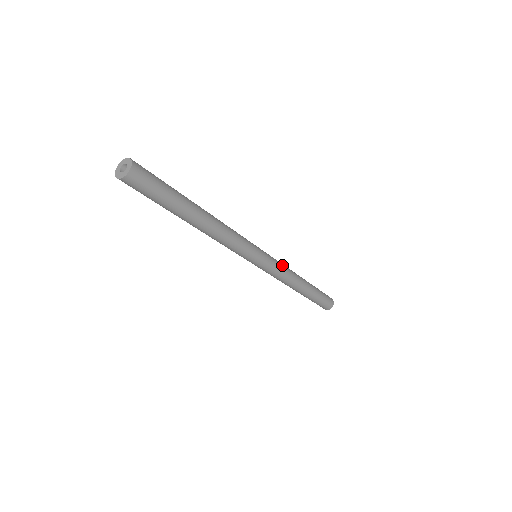
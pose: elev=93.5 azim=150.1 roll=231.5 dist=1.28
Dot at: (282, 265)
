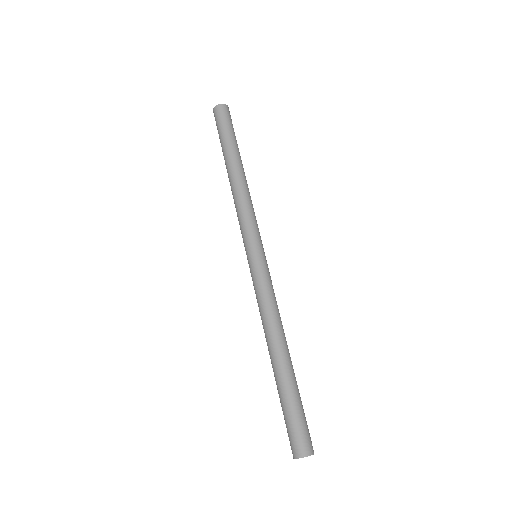
Dot at: (274, 293)
